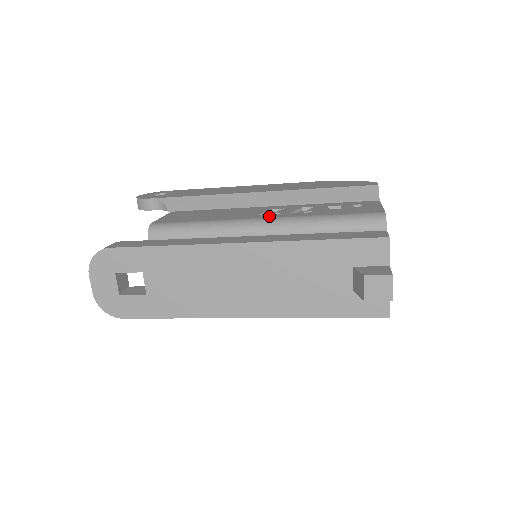
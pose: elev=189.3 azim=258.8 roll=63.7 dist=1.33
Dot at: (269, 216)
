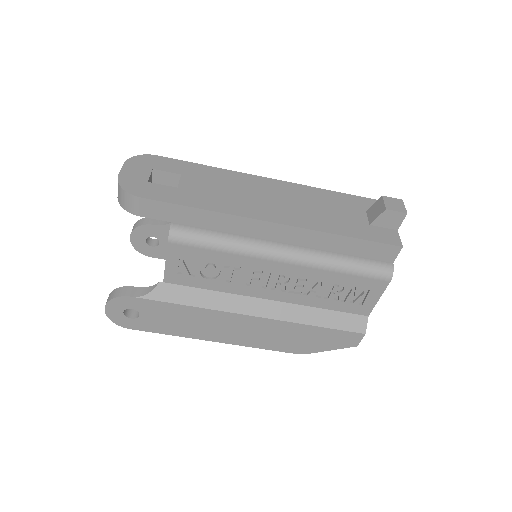
Dot at: occluded
